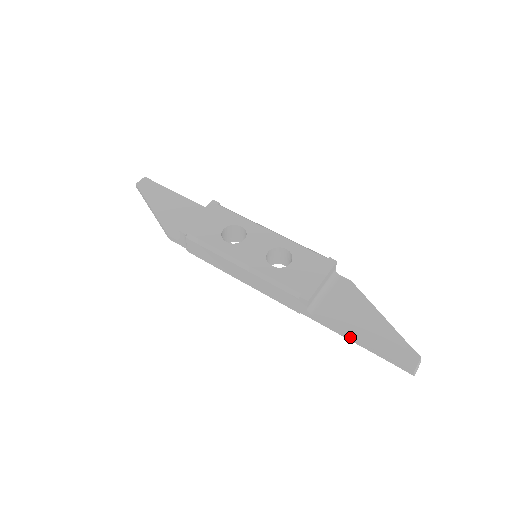
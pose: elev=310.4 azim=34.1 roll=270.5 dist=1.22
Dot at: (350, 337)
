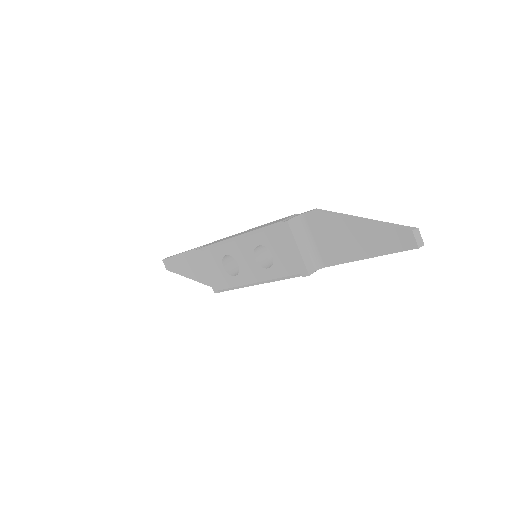
Dot at: (358, 260)
